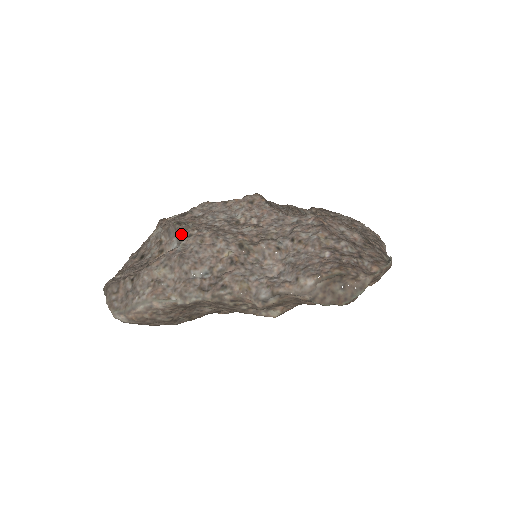
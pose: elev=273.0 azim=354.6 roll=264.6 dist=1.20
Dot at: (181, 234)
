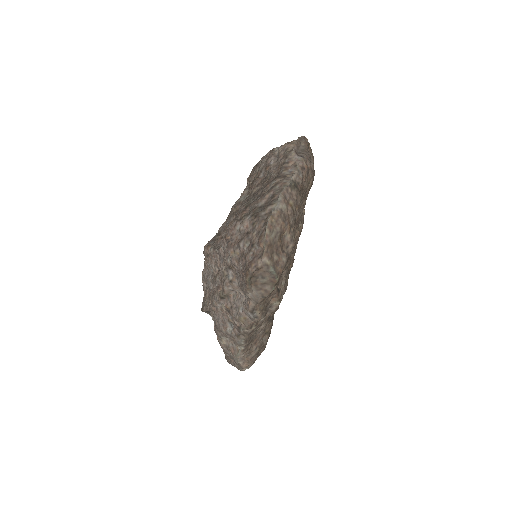
Dot at: (209, 312)
